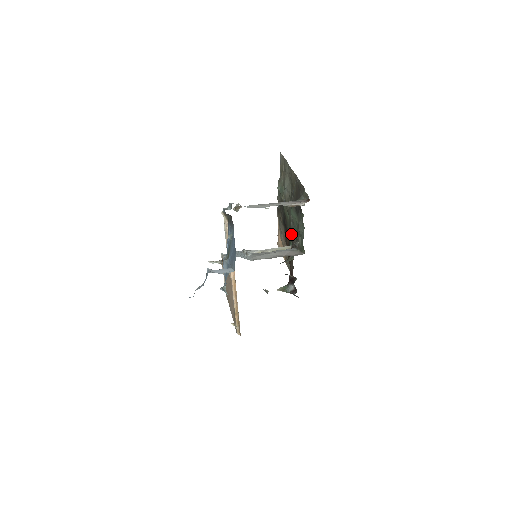
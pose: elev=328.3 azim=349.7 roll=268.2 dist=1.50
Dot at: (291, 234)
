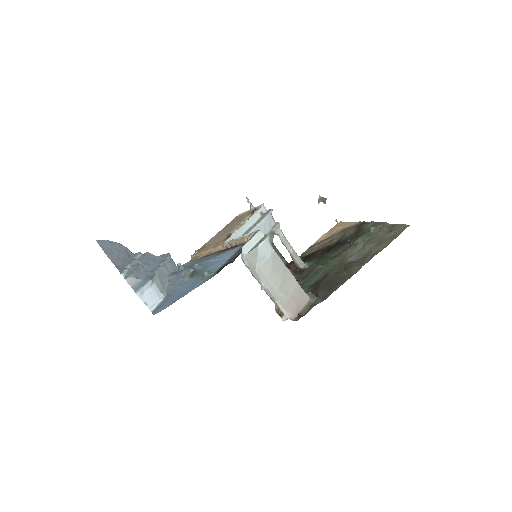
Dot at: (312, 267)
